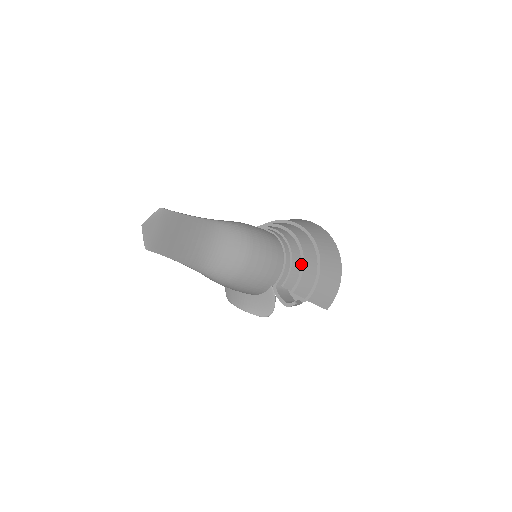
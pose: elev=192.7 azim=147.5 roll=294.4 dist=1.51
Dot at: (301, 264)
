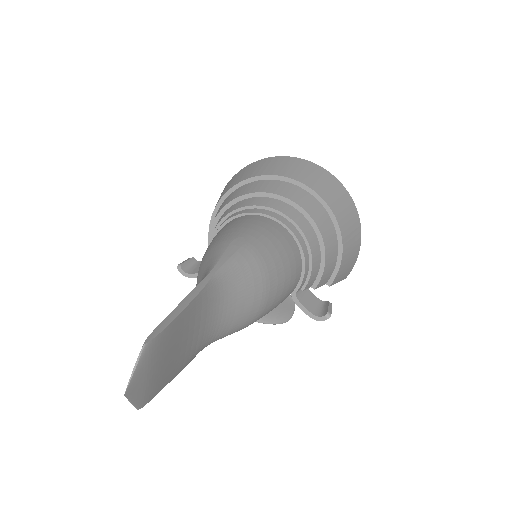
Dot at: (321, 251)
